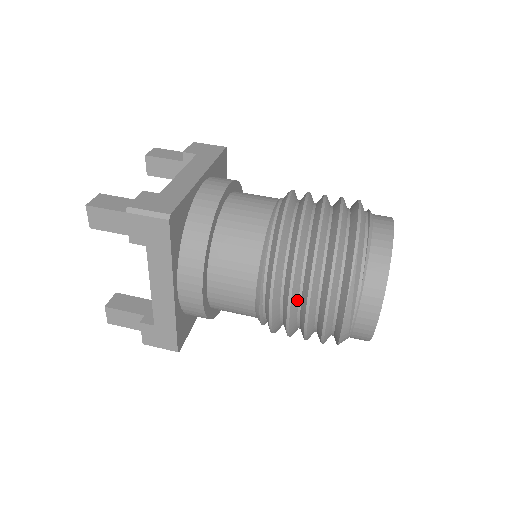
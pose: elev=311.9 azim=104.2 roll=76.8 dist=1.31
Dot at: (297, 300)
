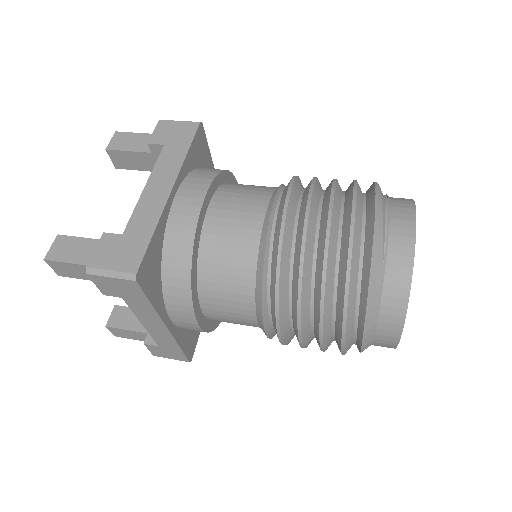
Dot at: (317, 209)
